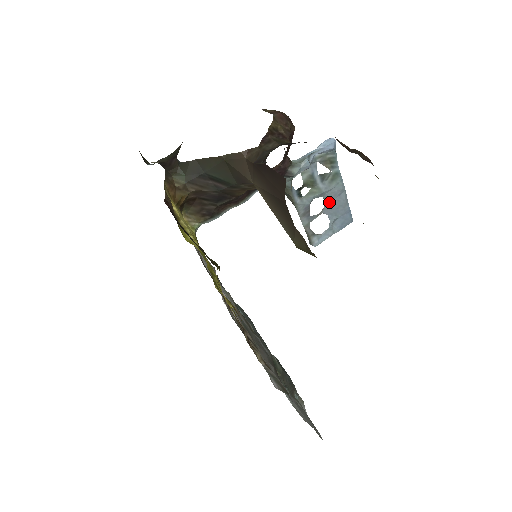
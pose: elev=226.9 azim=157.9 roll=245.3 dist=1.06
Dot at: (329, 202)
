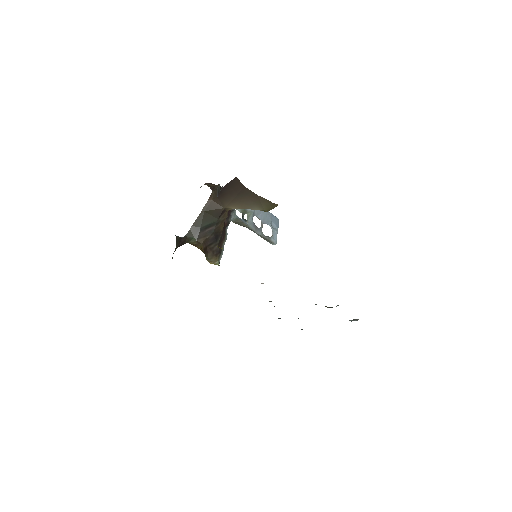
Dot at: (260, 216)
